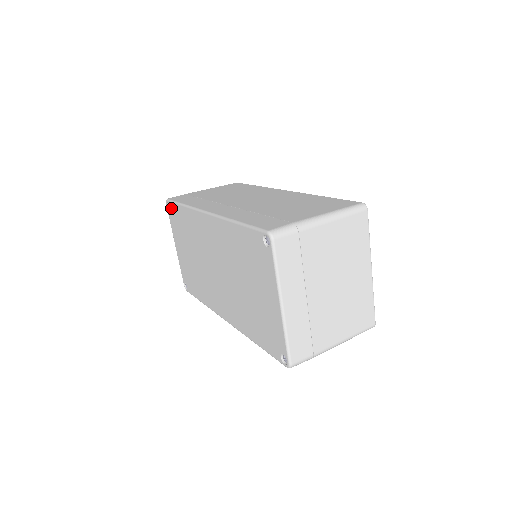
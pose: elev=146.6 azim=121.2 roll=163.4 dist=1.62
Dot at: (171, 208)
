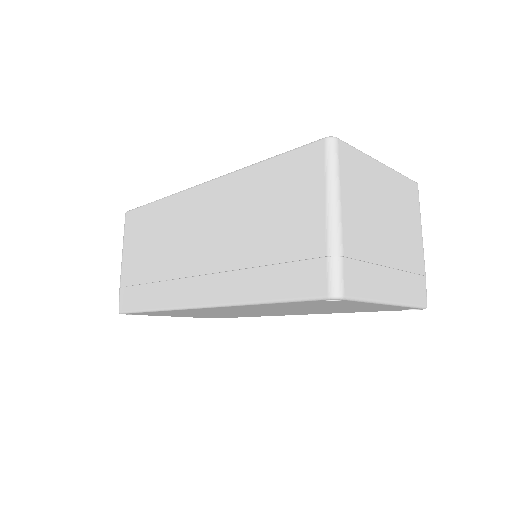
Dot at: occluded
